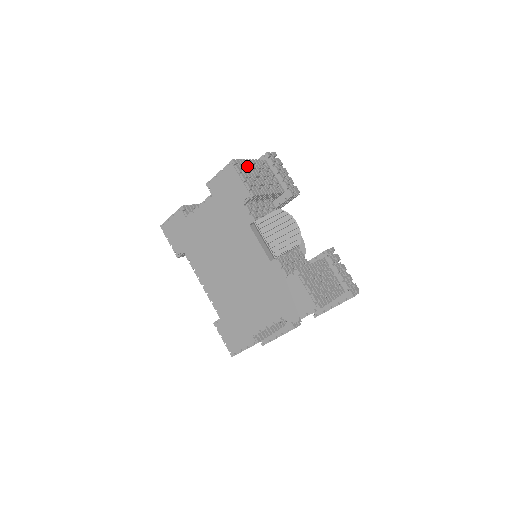
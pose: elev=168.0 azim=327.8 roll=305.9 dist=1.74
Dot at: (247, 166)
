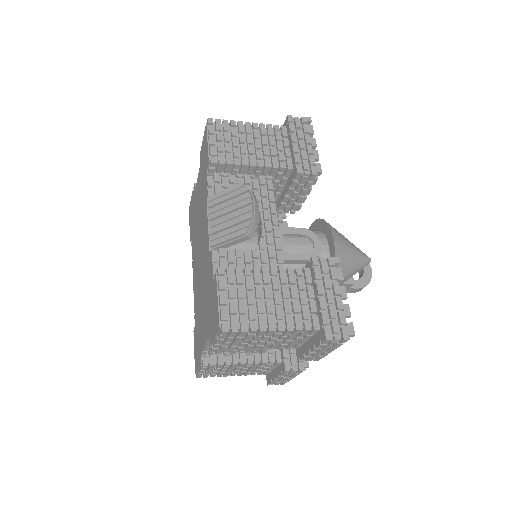
Dot at: (232, 128)
